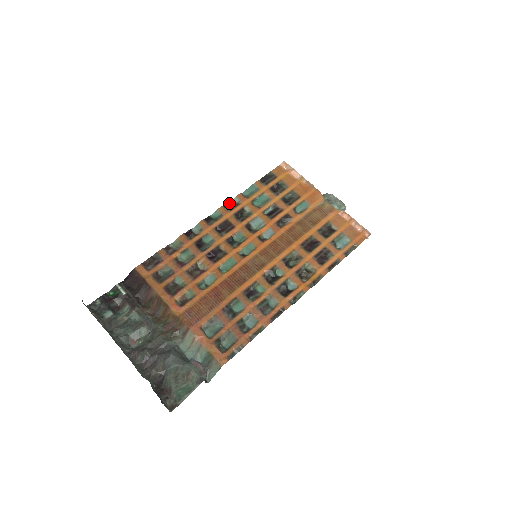
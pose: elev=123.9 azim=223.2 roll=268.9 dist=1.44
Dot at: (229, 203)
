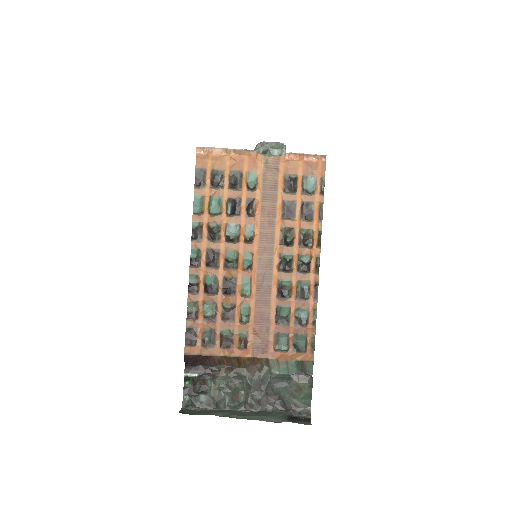
Dot at: (193, 232)
